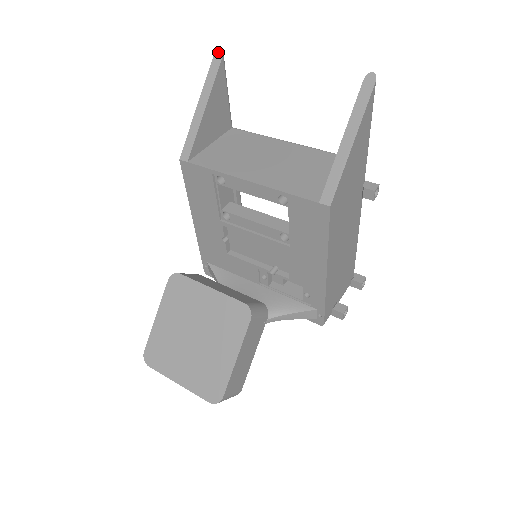
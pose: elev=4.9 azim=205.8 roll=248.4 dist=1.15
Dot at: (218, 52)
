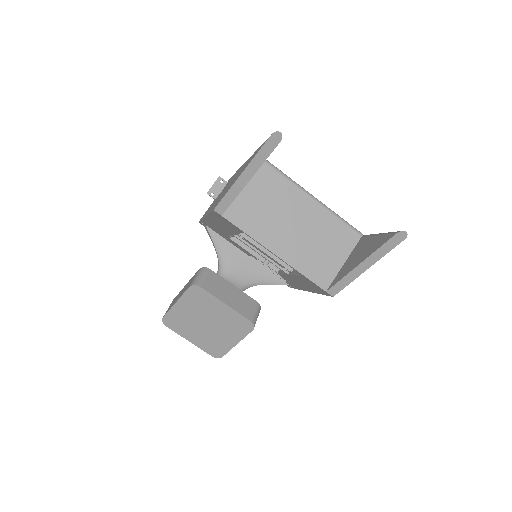
Dot at: (276, 135)
